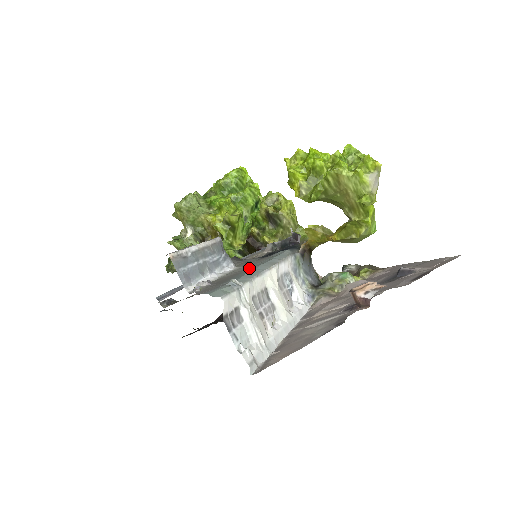
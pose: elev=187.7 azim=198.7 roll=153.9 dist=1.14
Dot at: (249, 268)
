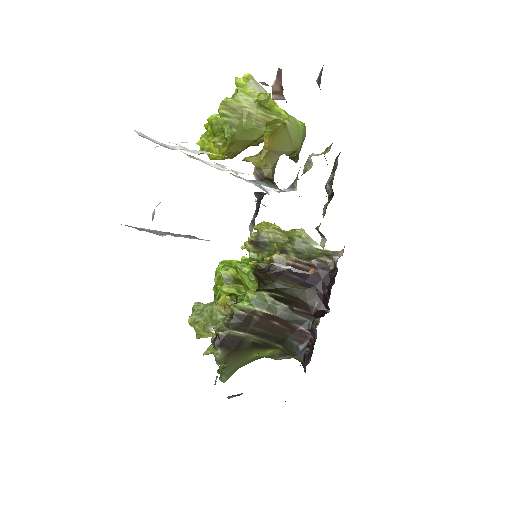
Dot at: occluded
